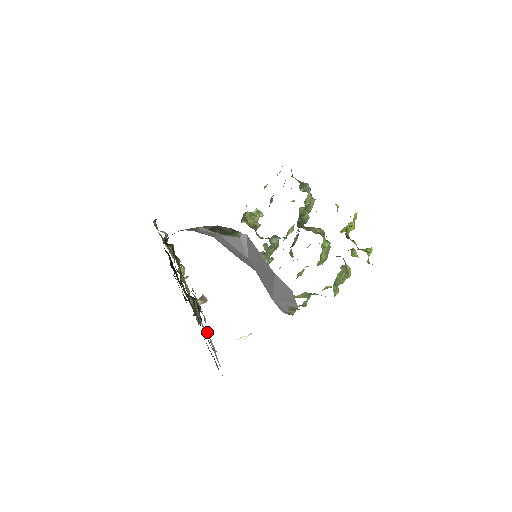
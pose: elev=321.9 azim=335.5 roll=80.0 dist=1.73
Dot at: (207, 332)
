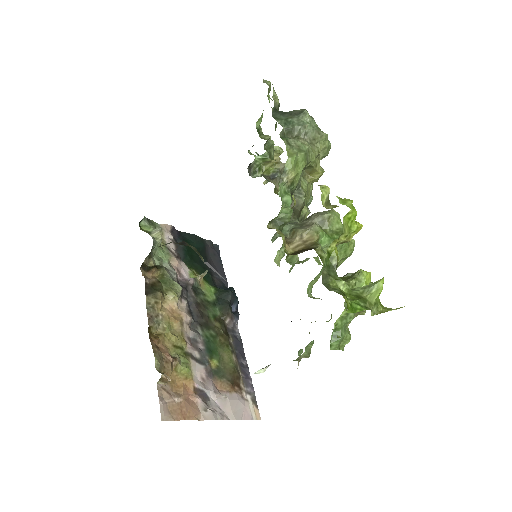
Dot at: (195, 398)
